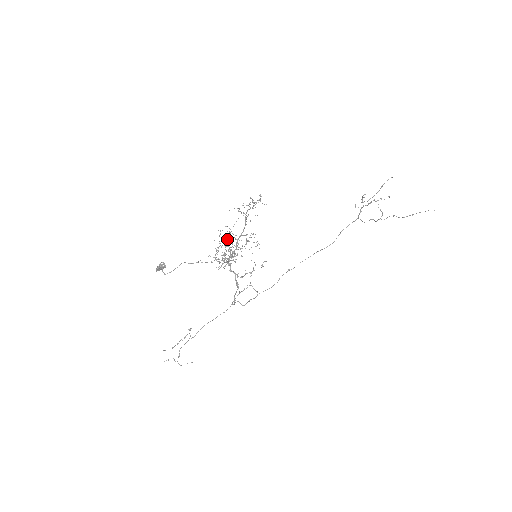
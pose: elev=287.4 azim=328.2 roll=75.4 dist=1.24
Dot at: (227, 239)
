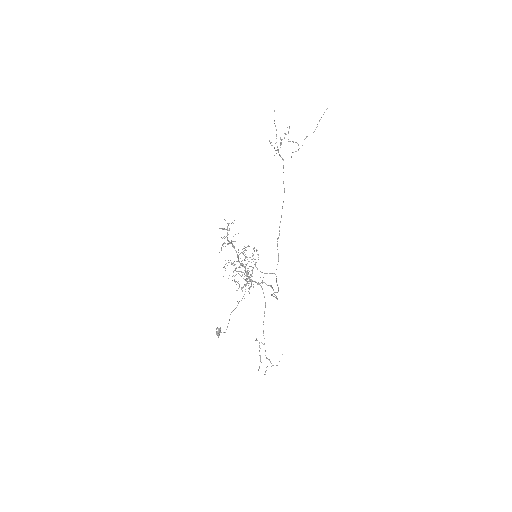
Dot at: (235, 269)
